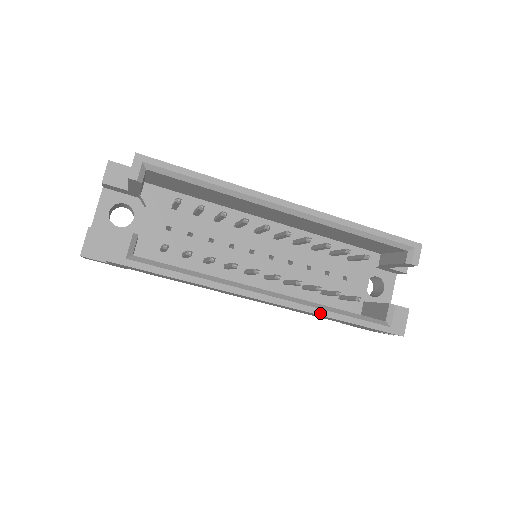
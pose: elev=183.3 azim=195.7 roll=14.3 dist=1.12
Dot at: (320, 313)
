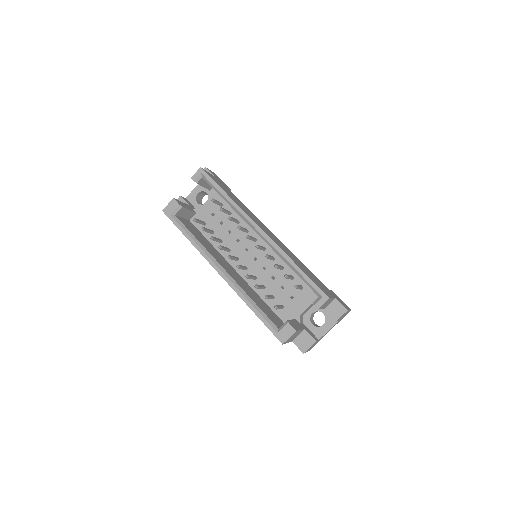
Dot at: (242, 297)
